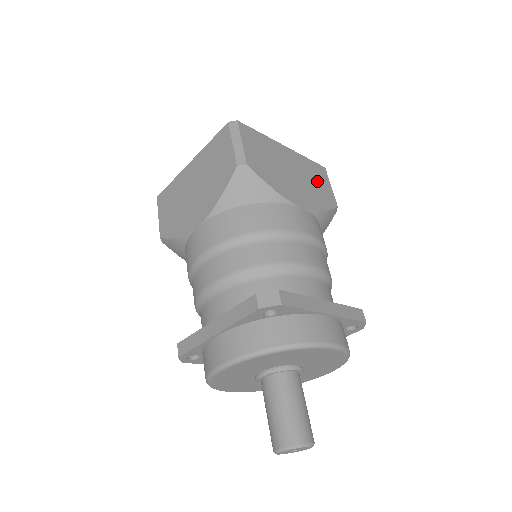
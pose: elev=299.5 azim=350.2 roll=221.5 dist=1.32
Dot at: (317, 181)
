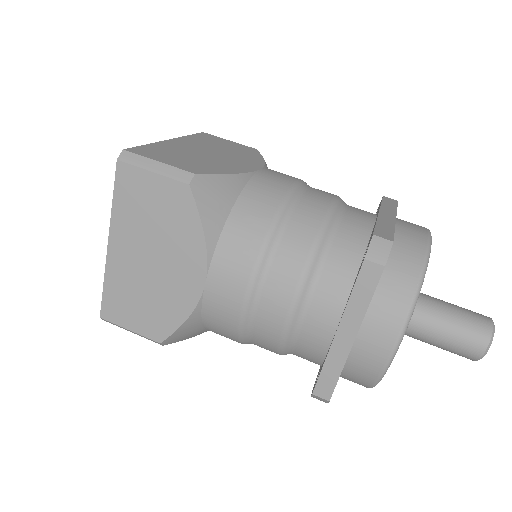
Dot at: (222, 145)
